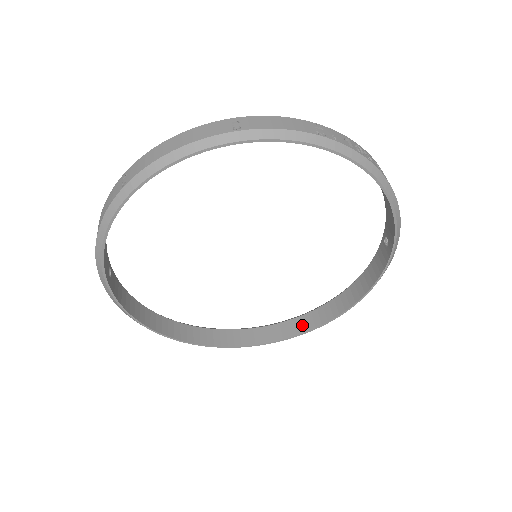
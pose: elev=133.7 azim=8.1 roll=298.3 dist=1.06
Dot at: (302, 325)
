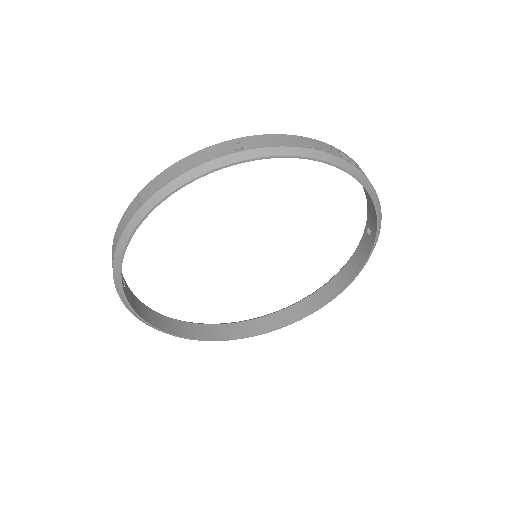
Dot at: (298, 312)
